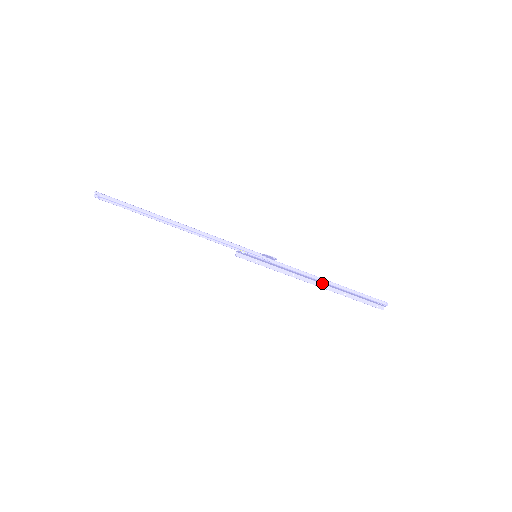
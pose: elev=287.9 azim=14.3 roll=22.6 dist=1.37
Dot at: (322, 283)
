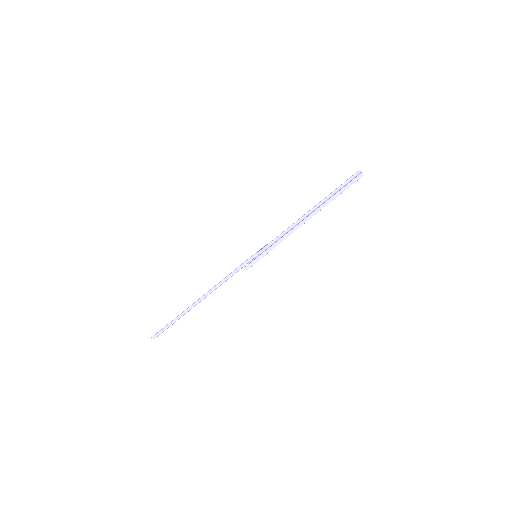
Dot at: (308, 216)
